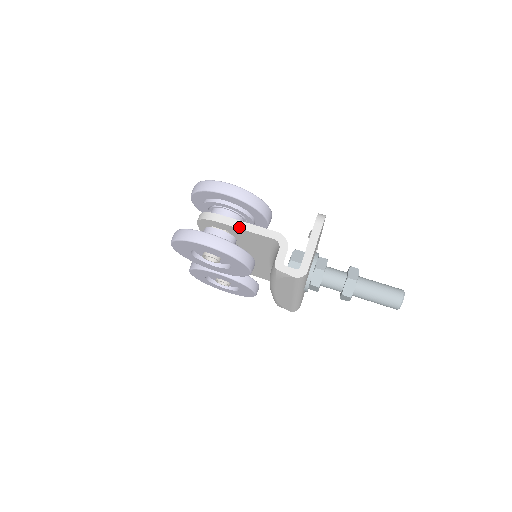
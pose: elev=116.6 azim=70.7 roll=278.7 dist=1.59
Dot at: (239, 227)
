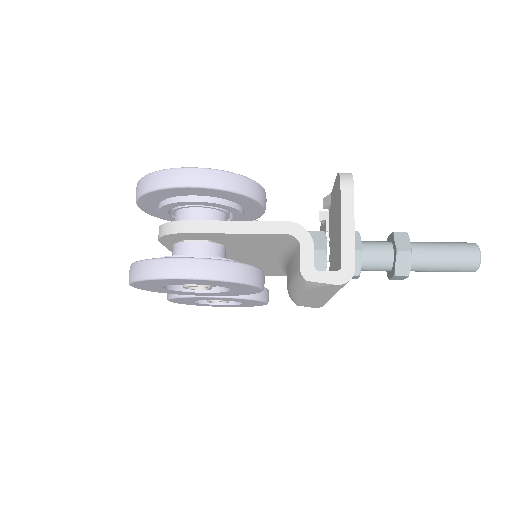
Dot at: (227, 231)
